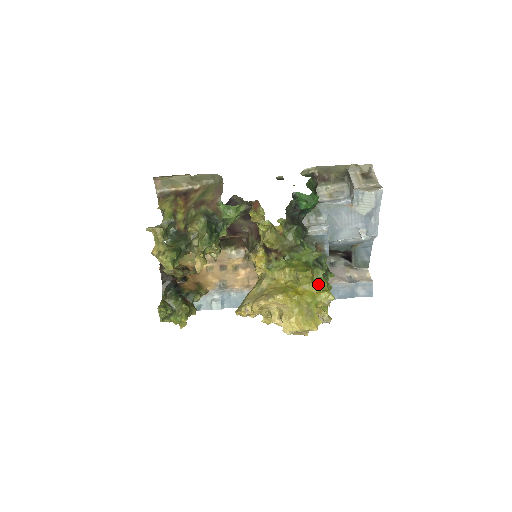
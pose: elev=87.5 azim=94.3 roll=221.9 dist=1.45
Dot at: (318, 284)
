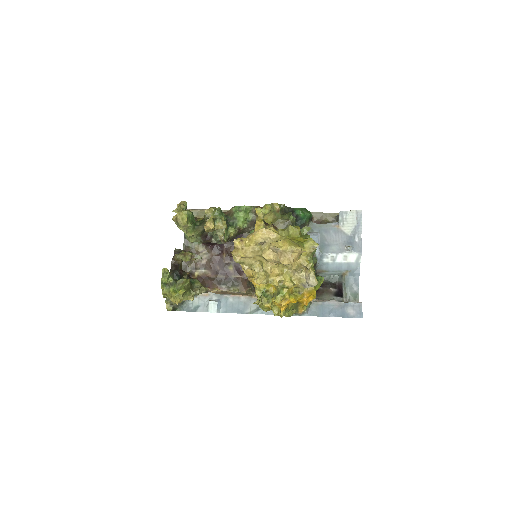
Dot at: (305, 239)
